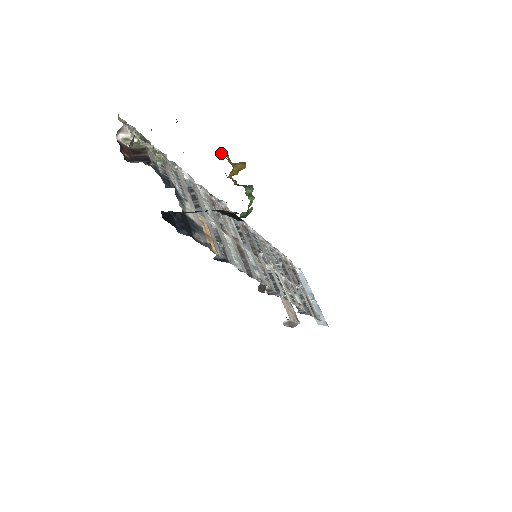
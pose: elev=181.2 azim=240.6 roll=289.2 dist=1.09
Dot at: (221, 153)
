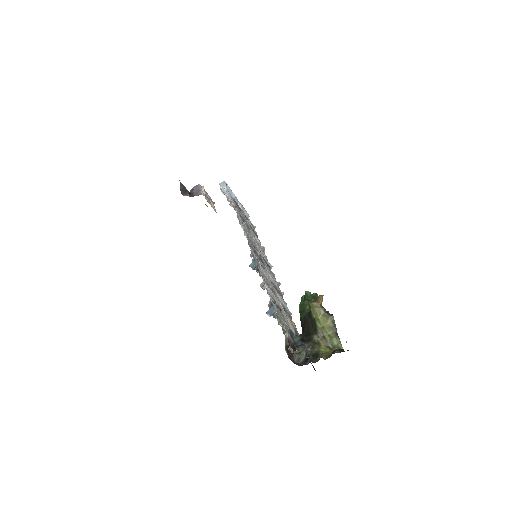
Dot at: (316, 303)
